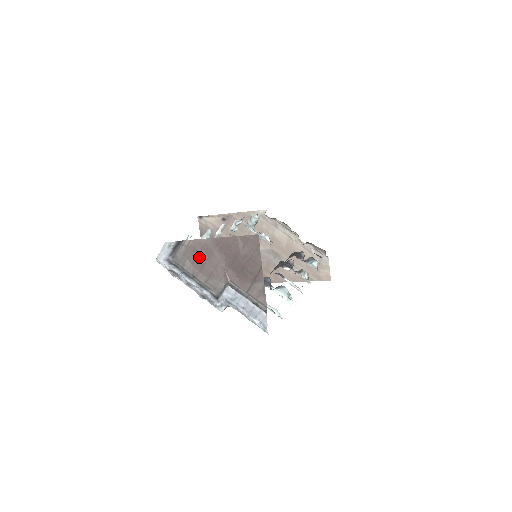
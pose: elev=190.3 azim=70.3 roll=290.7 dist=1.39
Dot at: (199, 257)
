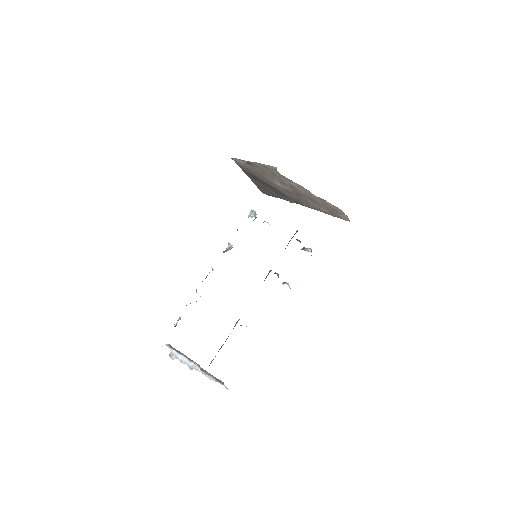
Dot at: occluded
